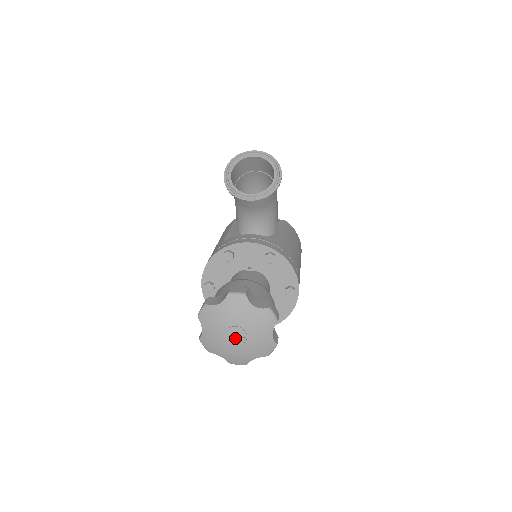
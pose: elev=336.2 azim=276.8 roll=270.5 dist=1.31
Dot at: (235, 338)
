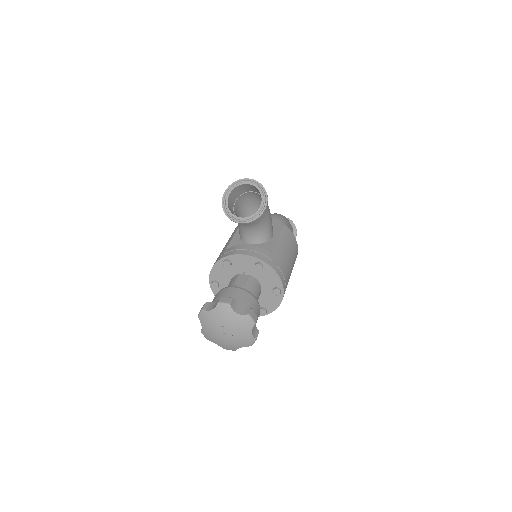
Dot at: (224, 334)
